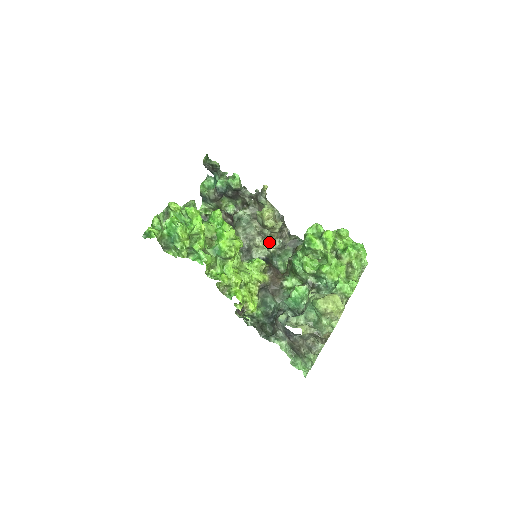
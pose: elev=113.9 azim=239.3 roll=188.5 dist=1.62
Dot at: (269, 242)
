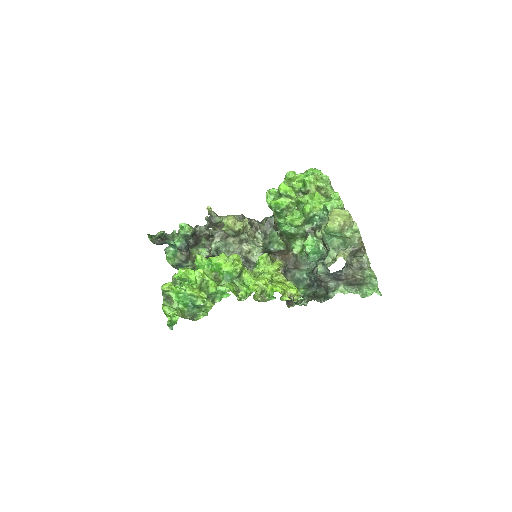
Dot at: (253, 242)
